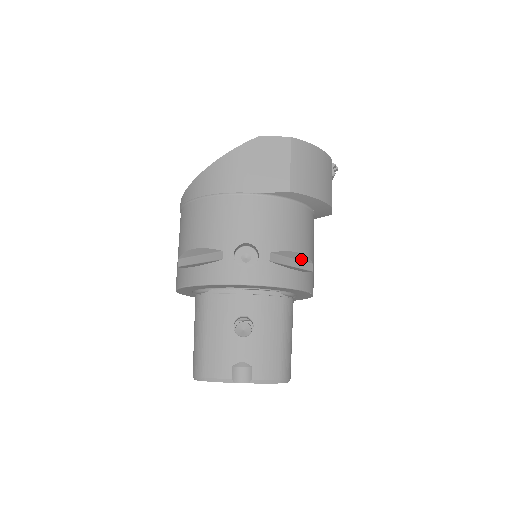
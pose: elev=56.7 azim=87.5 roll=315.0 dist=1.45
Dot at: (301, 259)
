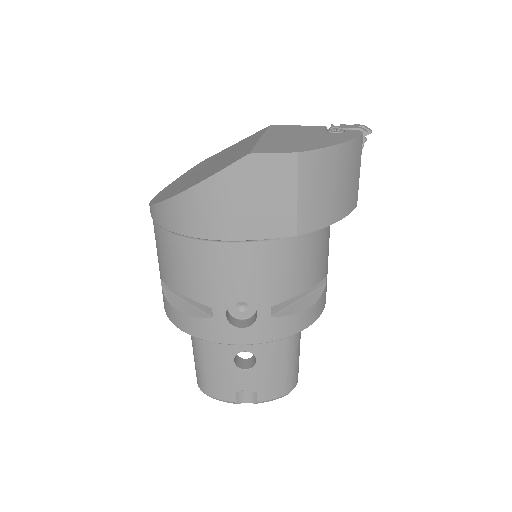
Dot at: occluded
